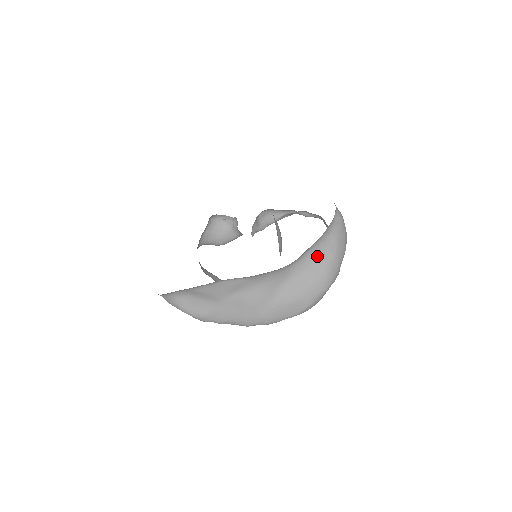
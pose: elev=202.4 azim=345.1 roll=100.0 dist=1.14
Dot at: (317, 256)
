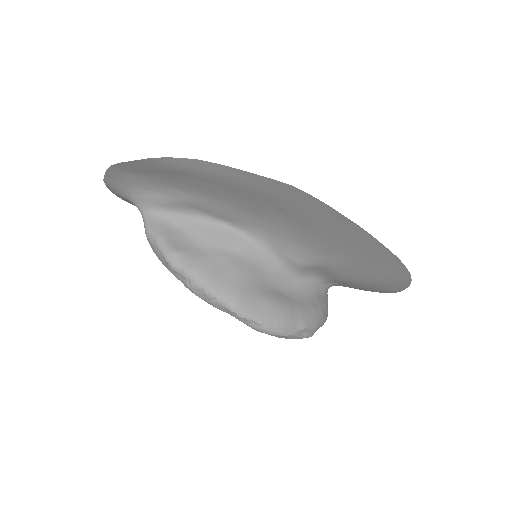
Dot at: (309, 294)
